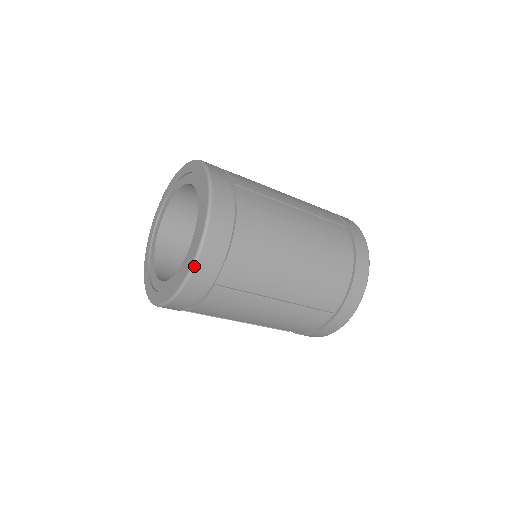
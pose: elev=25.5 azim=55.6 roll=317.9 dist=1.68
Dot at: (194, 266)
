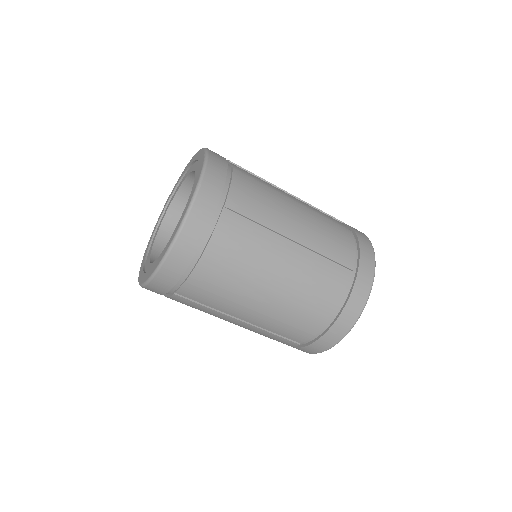
Dot at: (152, 278)
